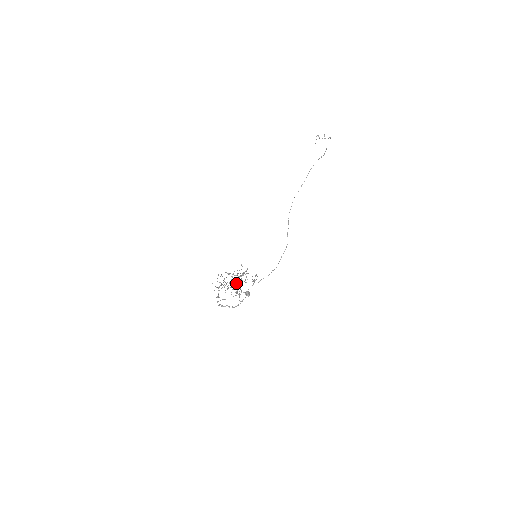
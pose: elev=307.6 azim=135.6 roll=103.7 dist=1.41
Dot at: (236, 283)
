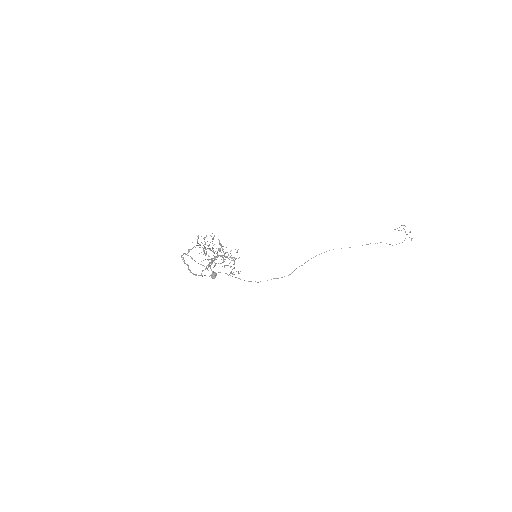
Dot at: occluded
